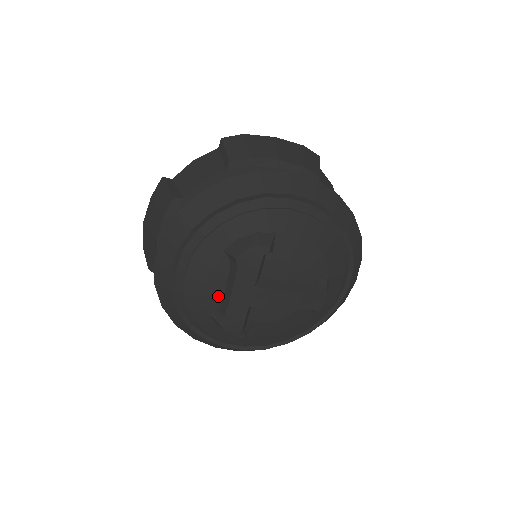
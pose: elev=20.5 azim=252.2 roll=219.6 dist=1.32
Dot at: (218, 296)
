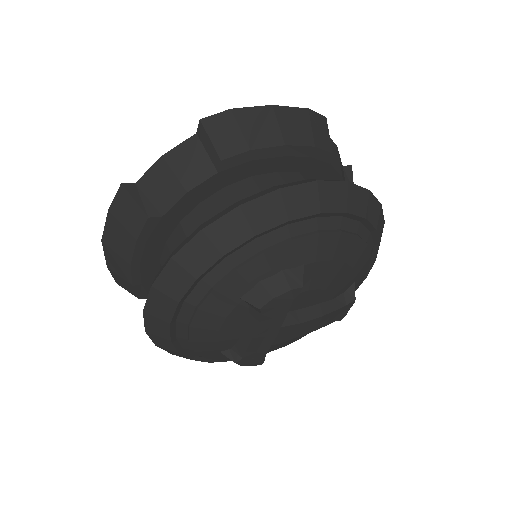
Dot at: (233, 338)
